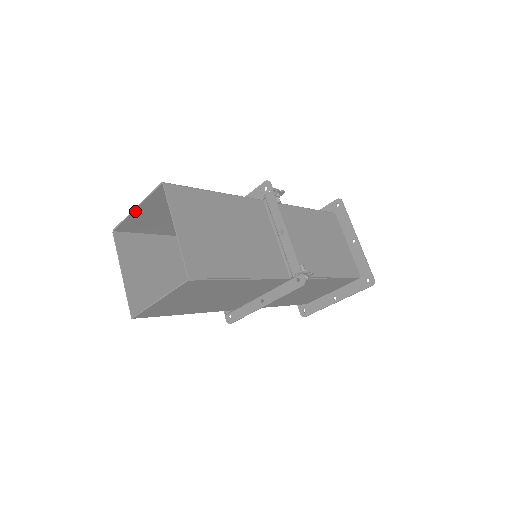
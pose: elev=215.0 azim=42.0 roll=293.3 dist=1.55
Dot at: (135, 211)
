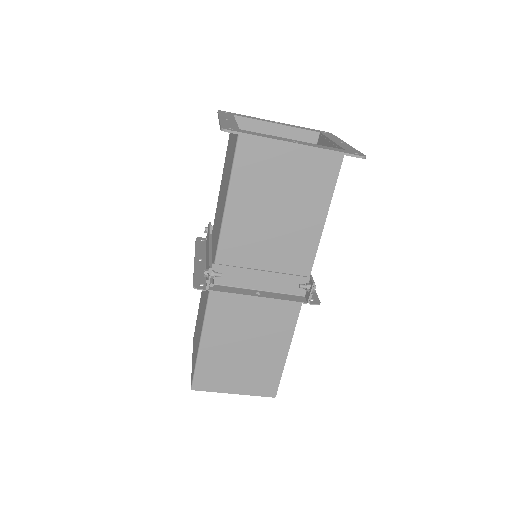
Dot at: occluded
